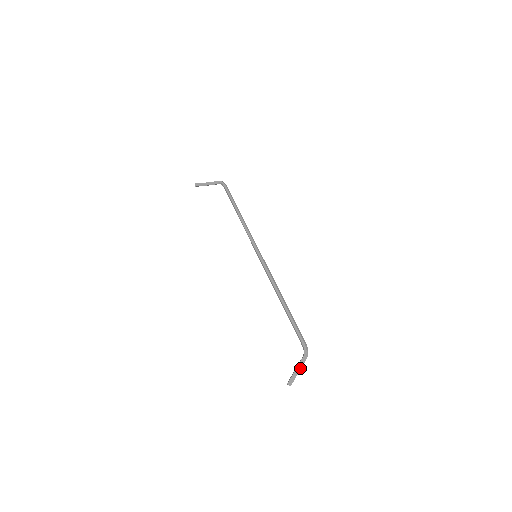
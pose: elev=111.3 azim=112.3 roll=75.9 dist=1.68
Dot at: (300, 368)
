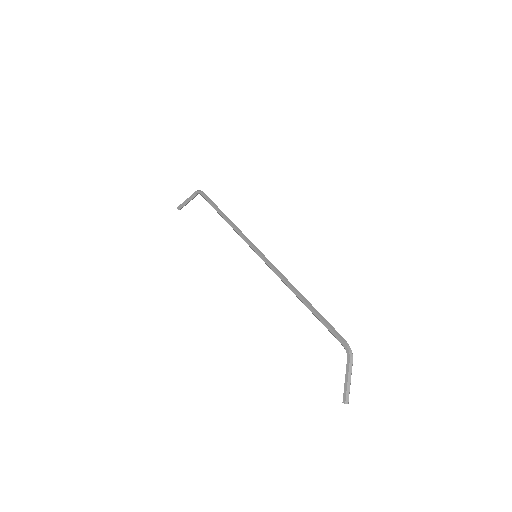
Dot at: (349, 375)
